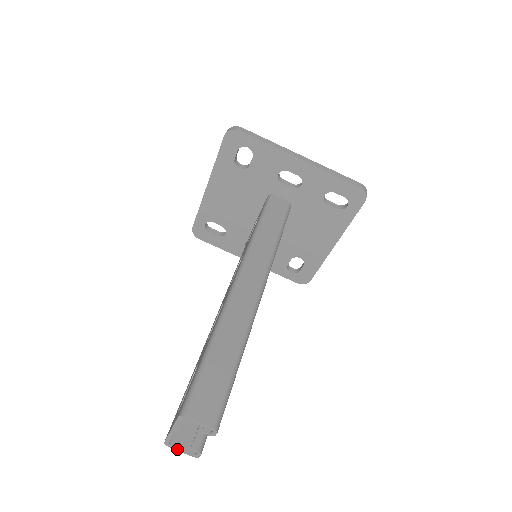
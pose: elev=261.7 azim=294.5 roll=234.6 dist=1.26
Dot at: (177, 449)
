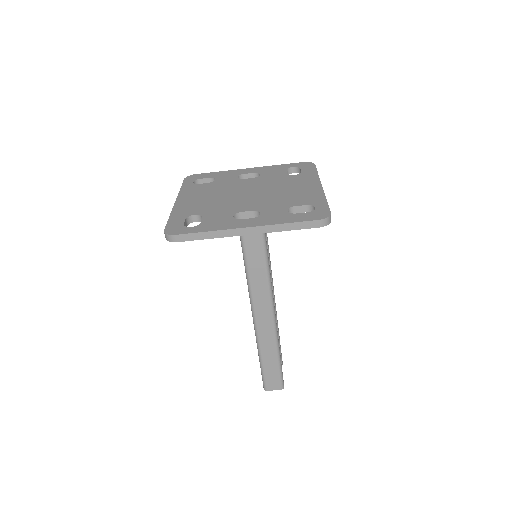
Dot at: occluded
